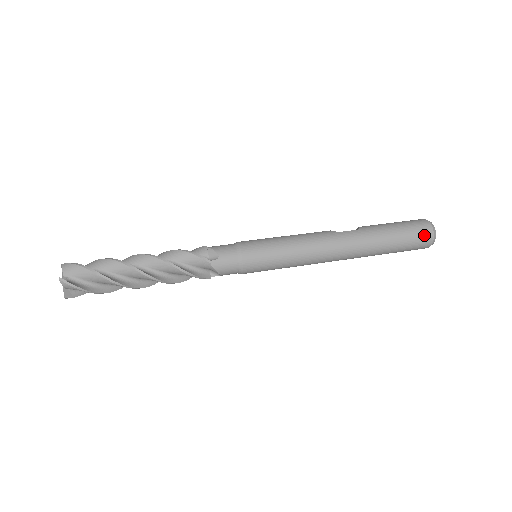
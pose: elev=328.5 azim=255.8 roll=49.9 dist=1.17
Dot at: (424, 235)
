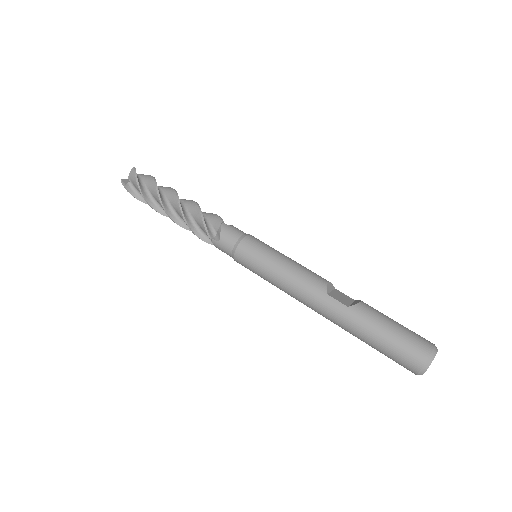
Dot at: (408, 364)
